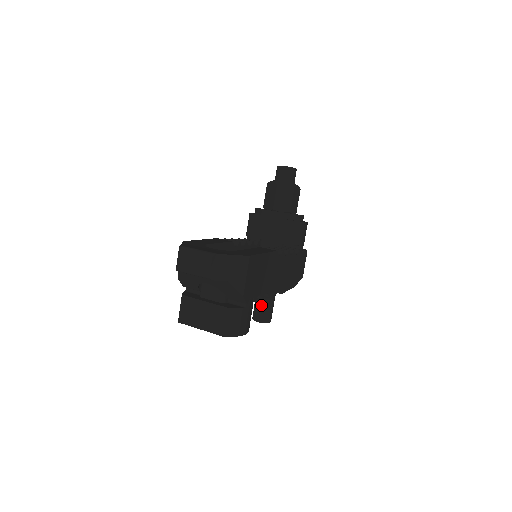
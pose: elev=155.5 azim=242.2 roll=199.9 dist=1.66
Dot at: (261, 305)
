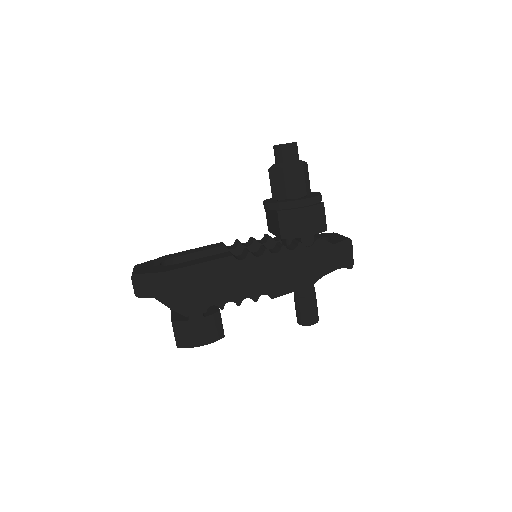
Dot at: (295, 306)
